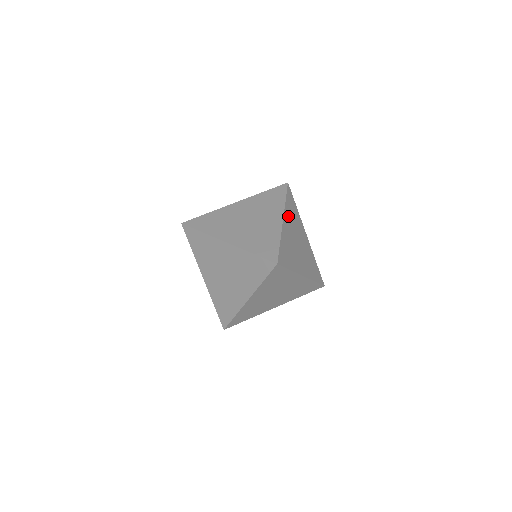
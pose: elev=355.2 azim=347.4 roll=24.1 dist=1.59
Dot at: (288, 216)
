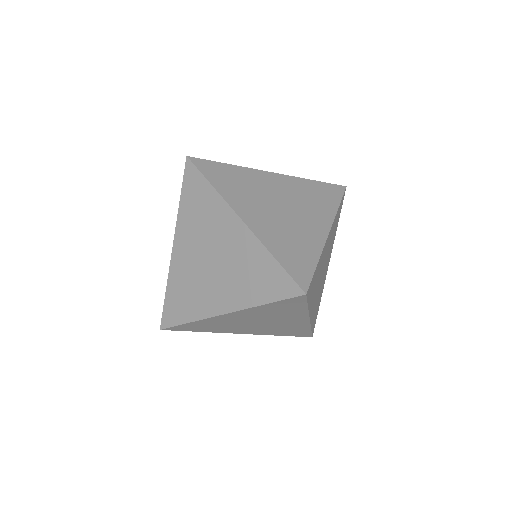
Dot at: (238, 200)
